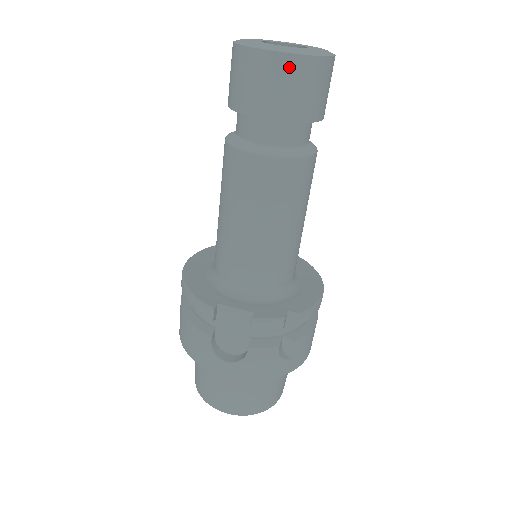
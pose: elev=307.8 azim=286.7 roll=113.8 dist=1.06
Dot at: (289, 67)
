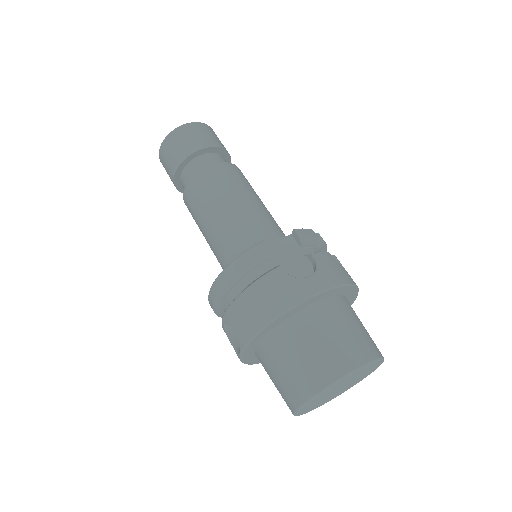
Dot at: (201, 127)
